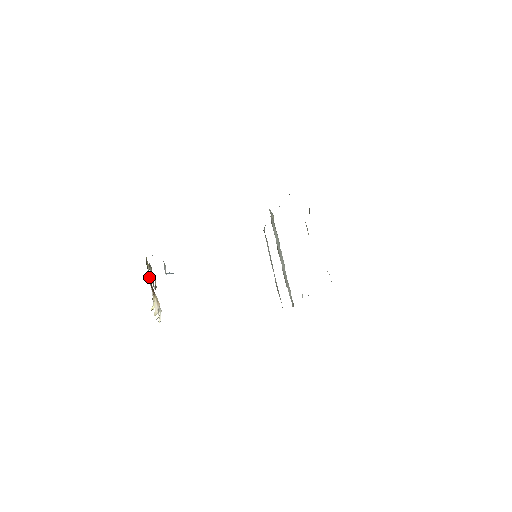
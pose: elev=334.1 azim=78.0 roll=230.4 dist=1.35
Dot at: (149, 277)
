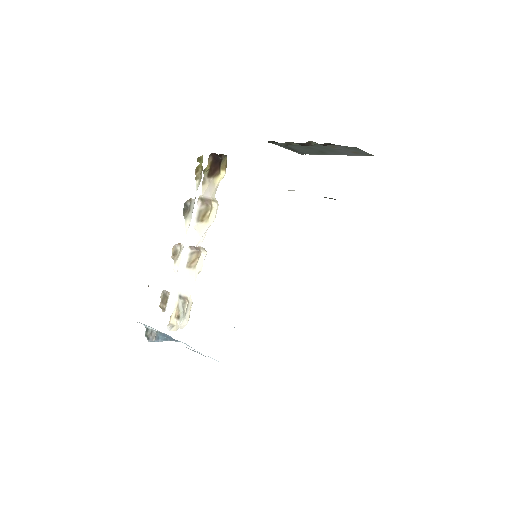
Dot at: (205, 172)
